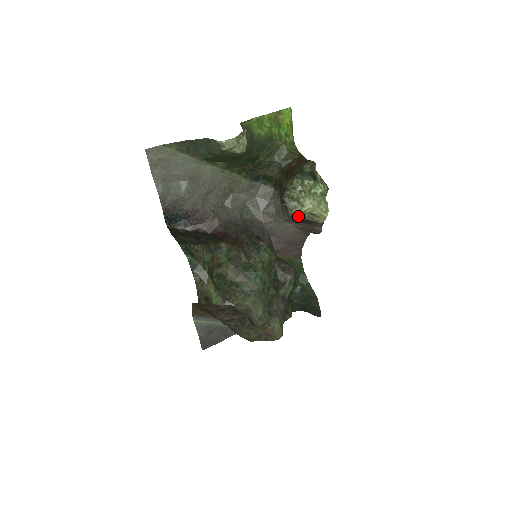
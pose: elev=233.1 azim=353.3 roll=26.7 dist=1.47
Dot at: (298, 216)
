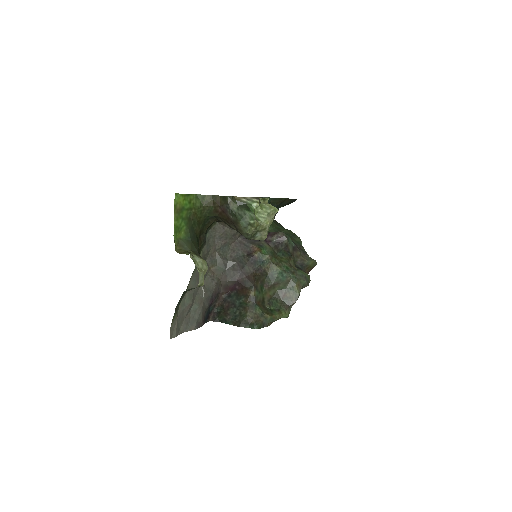
Dot at: (267, 234)
